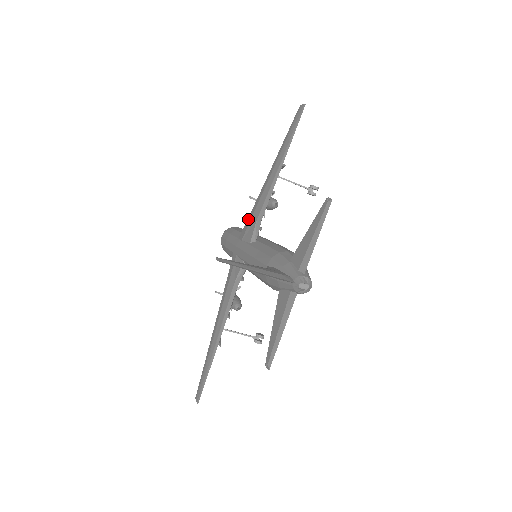
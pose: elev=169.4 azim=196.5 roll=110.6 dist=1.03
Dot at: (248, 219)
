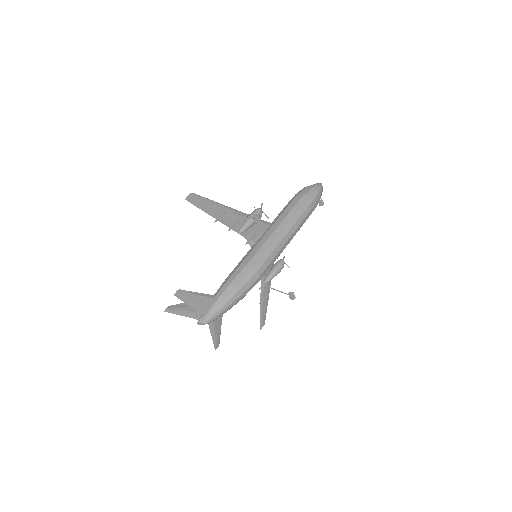
Dot at: occluded
